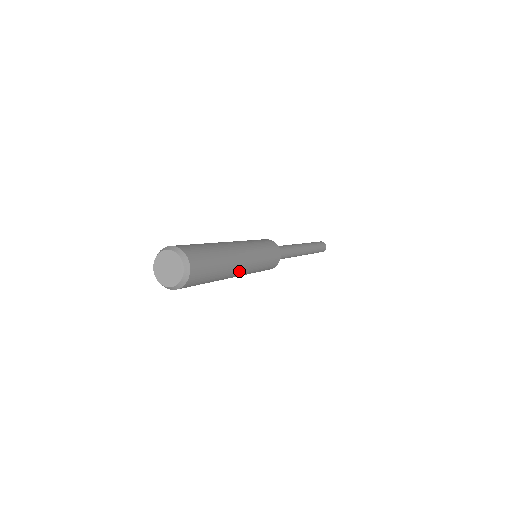
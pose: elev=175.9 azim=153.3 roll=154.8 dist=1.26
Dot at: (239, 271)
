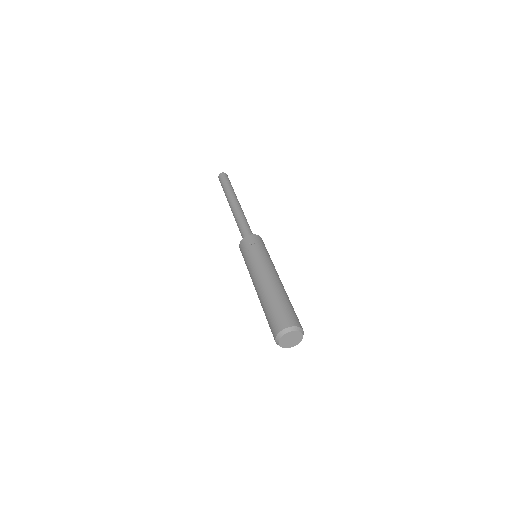
Dot at: occluded
